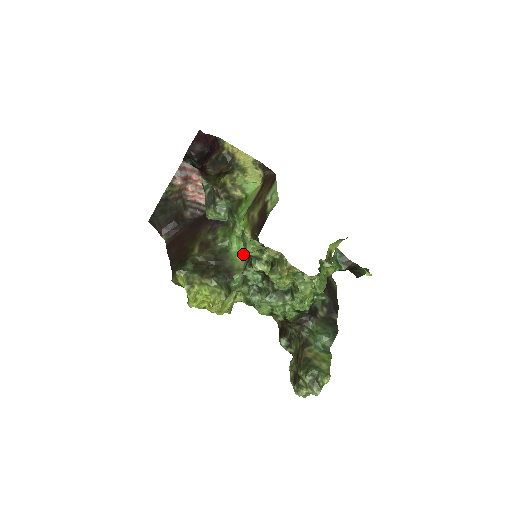
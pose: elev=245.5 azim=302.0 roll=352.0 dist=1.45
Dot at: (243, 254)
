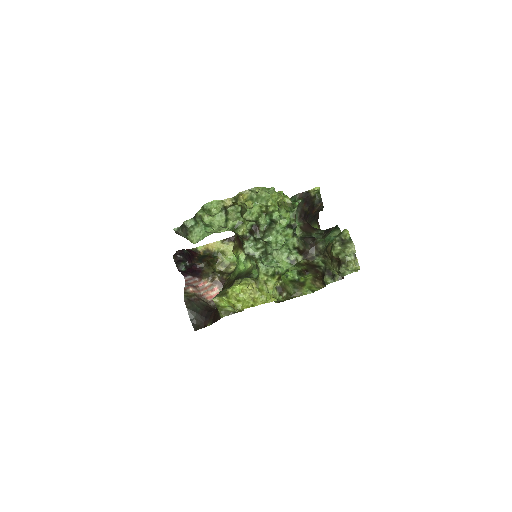
Dot at: (246, 261)
